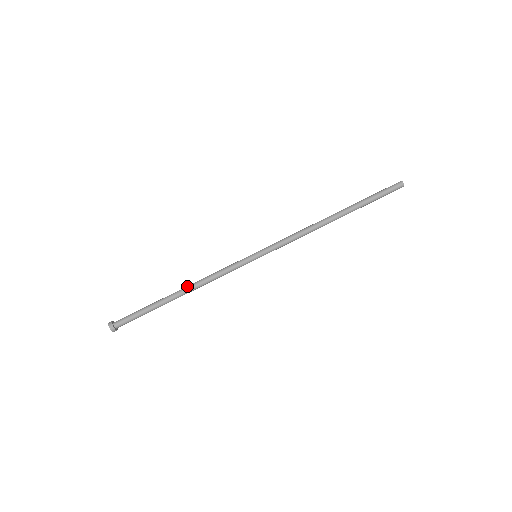
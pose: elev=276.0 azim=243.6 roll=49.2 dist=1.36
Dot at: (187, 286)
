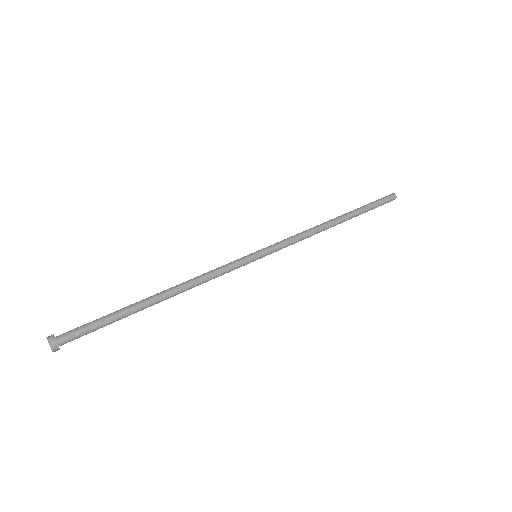
Dot at: occluded
